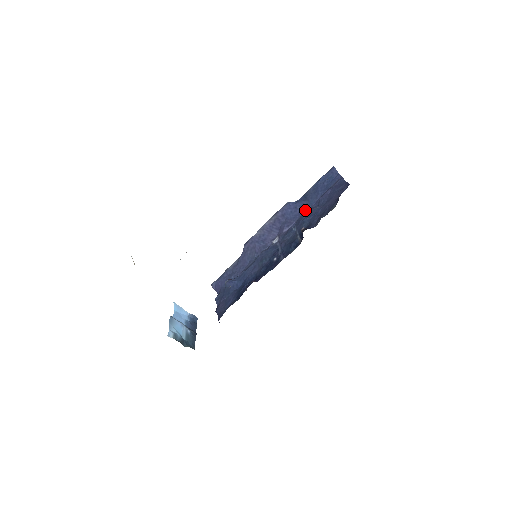
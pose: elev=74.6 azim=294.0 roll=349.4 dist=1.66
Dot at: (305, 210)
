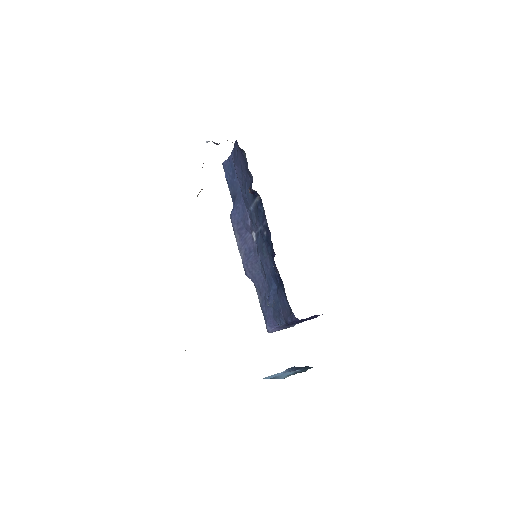
Dot at: (242, 198)
